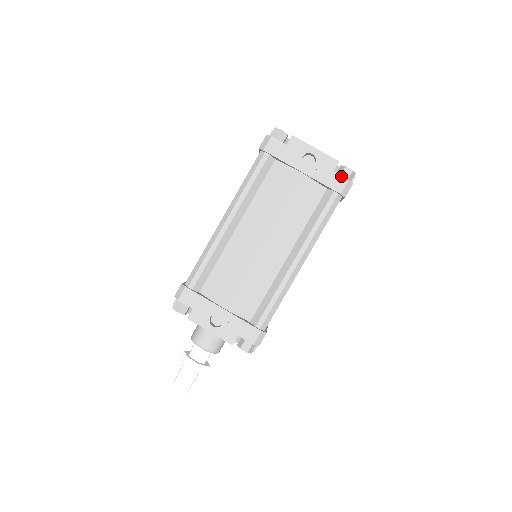
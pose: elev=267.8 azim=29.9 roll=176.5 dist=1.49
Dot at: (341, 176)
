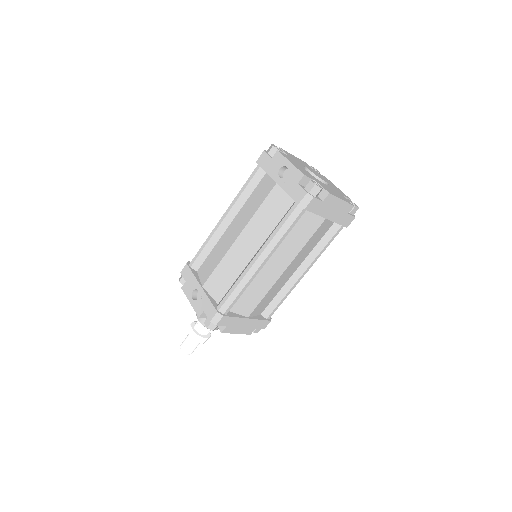
Dot at: (302, 188)
